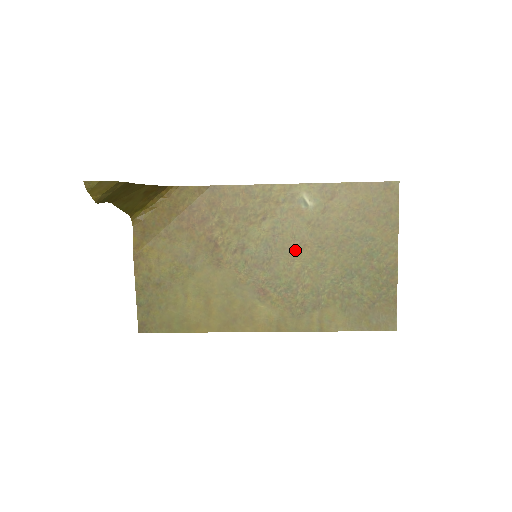
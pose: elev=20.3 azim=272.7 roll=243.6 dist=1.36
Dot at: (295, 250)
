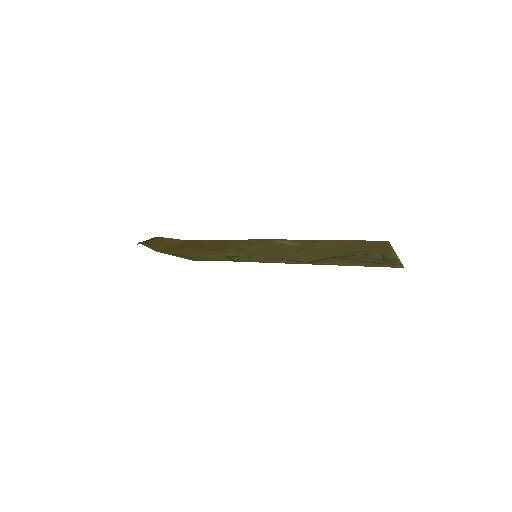
Dot at: (290, 252)
